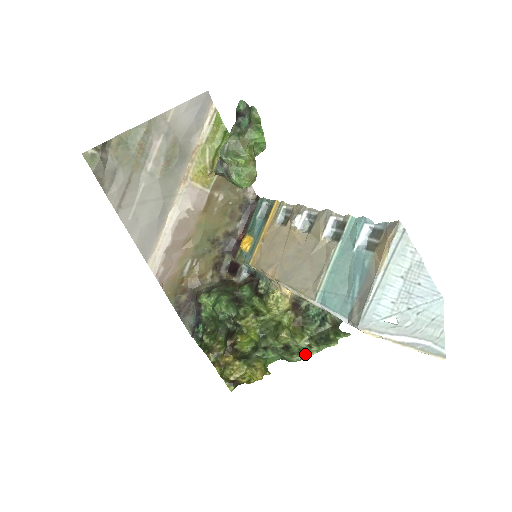
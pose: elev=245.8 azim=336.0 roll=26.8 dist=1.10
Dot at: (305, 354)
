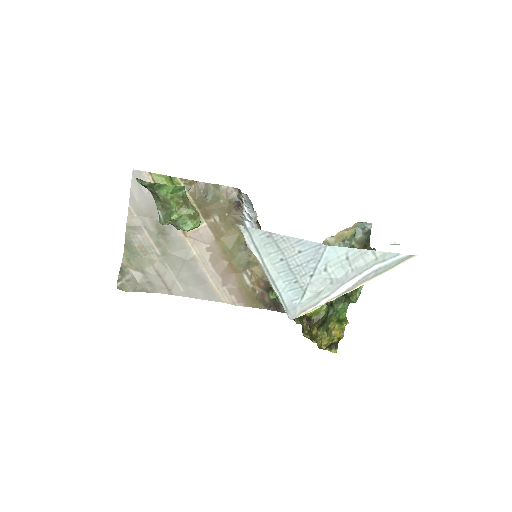
Dot at: (355, 293)
